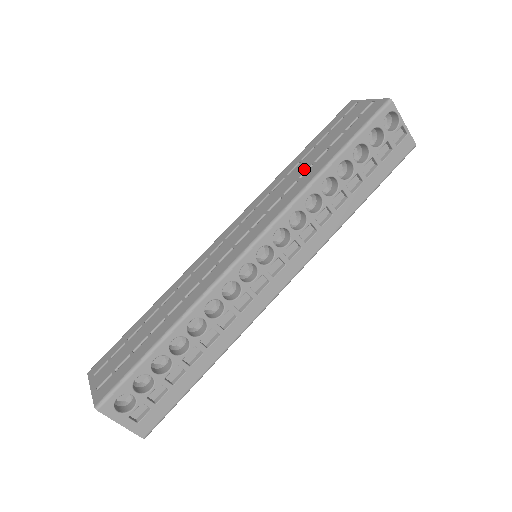
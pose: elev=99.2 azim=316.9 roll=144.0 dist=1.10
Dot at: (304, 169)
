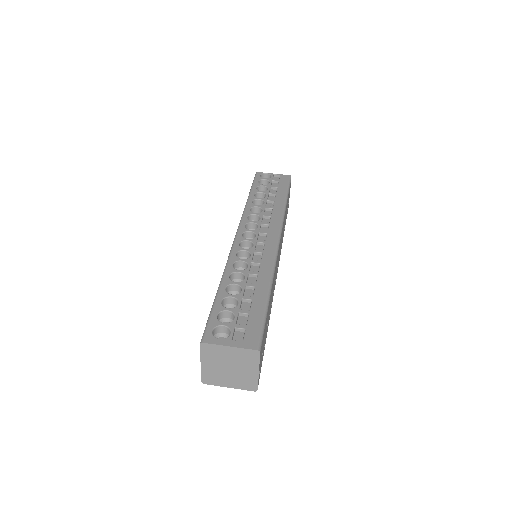
Dot at: occluded
